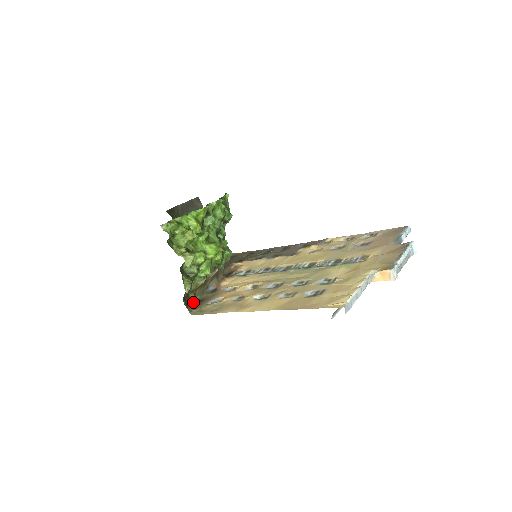
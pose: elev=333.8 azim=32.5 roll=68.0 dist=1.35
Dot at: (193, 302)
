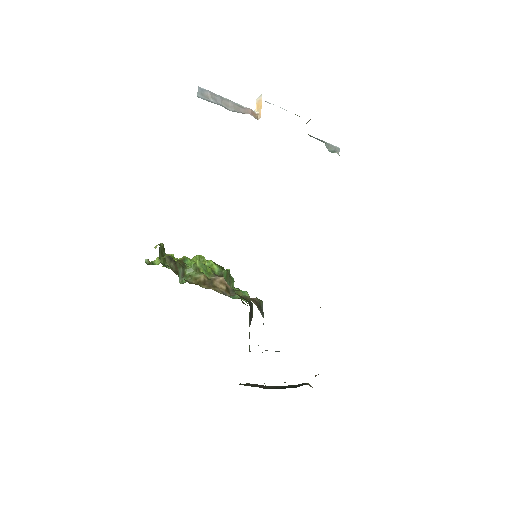
Dot at: occluded
